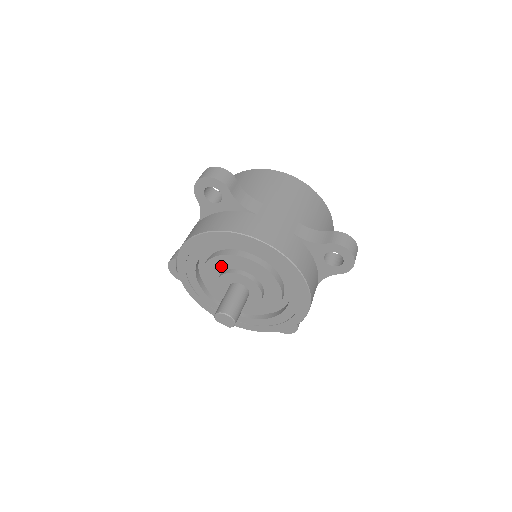
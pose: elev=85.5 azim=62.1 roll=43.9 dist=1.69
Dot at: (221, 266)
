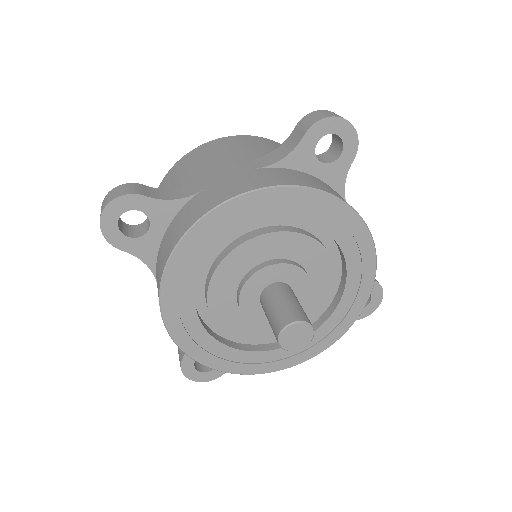
Dot at: (227, 291)
